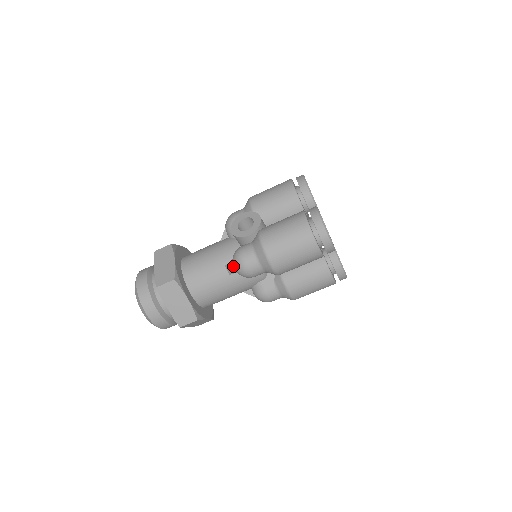
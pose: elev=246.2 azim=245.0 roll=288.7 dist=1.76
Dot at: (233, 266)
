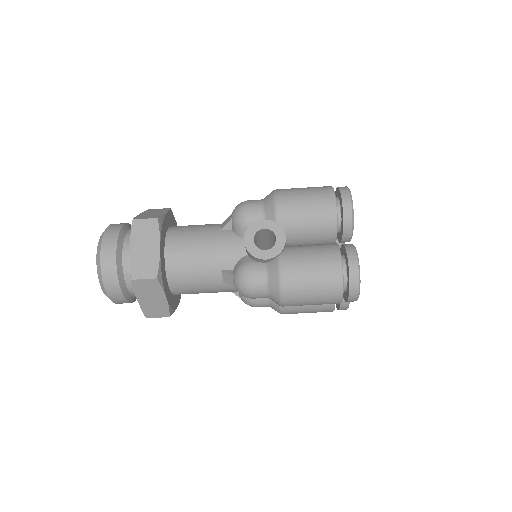
Dot at: (233, 281)
